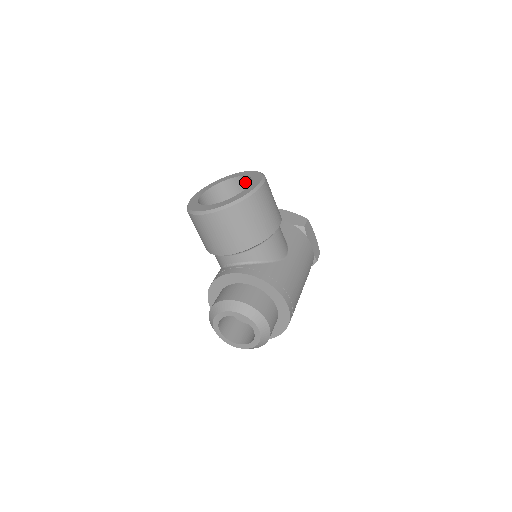
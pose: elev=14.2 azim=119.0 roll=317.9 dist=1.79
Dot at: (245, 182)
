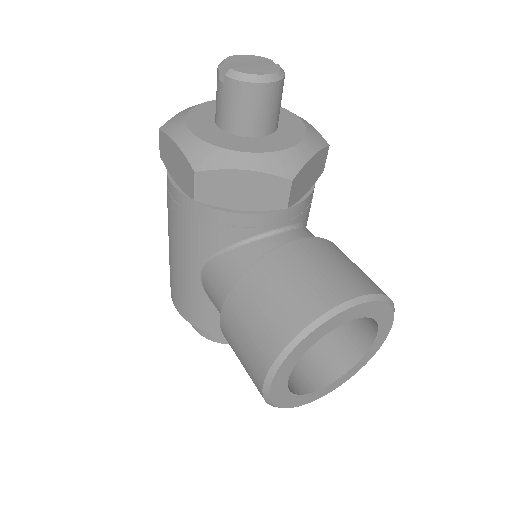
Dot at: occluded
